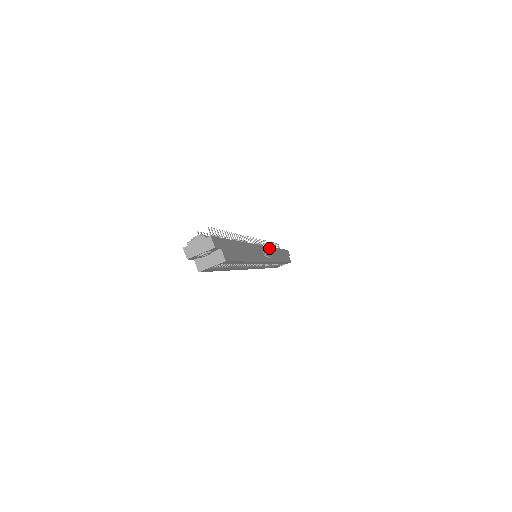
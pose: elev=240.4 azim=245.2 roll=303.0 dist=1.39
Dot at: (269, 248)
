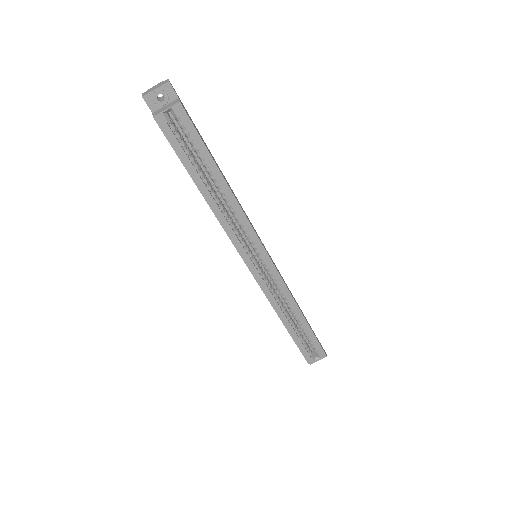
Dot at: (278, 270)
